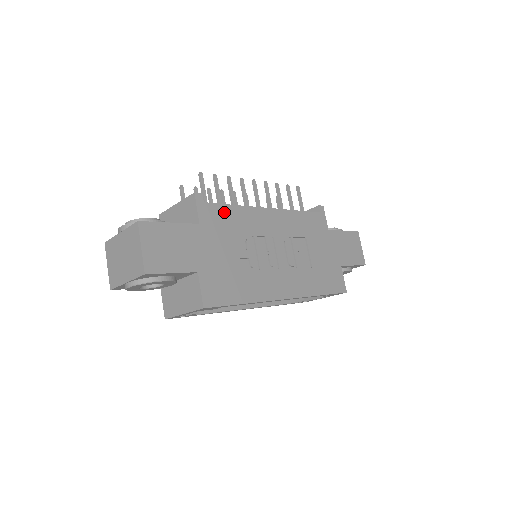
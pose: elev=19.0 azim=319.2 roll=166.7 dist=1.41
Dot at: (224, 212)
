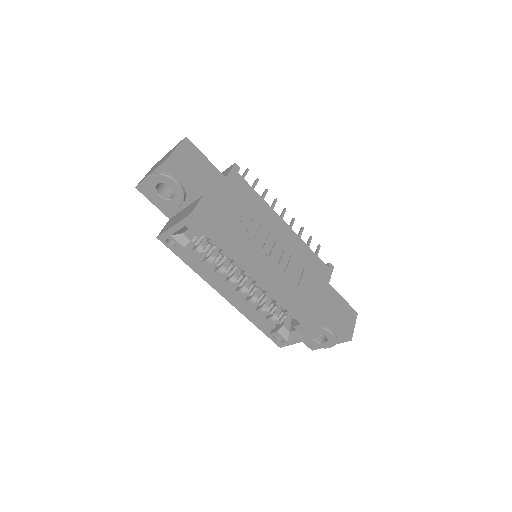
Dot at: (249, 190)
